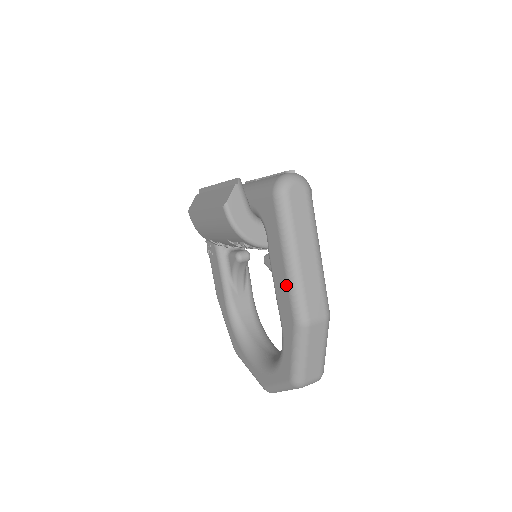
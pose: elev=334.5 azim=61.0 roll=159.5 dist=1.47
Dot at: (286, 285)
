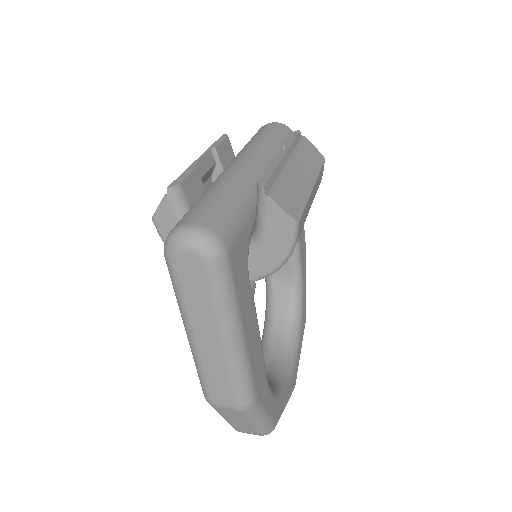
Dot at: occluded
